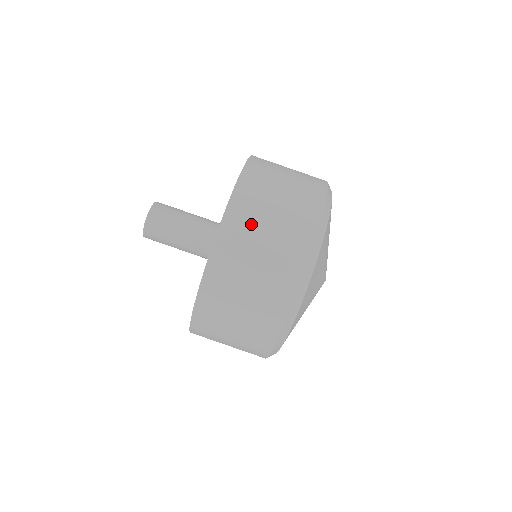
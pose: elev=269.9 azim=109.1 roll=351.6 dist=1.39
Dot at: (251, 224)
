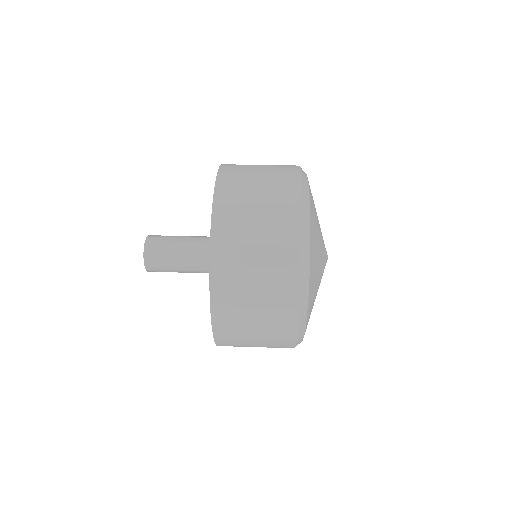
Dot at: (239, 214)
